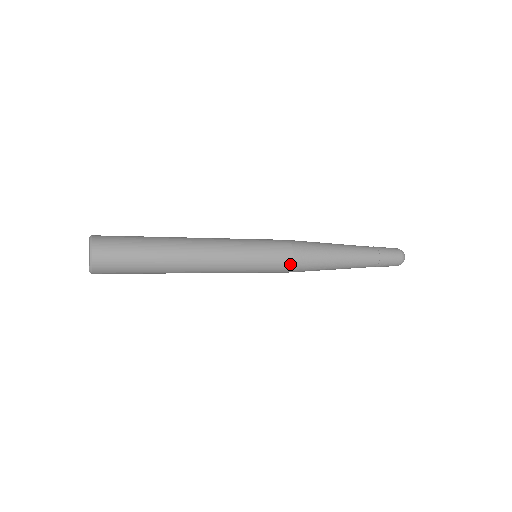
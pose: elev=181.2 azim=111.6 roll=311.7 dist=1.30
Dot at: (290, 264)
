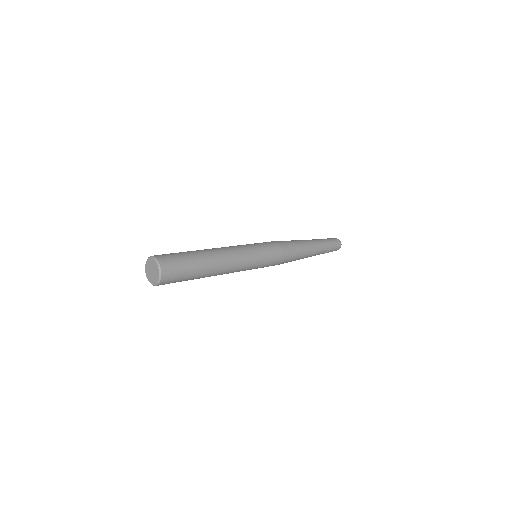
Dot at: (279, 263)
